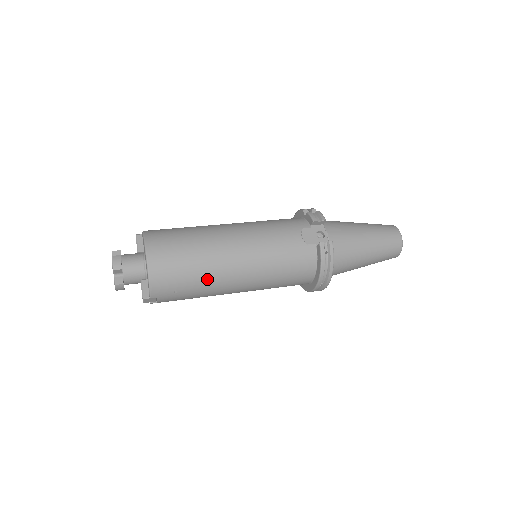
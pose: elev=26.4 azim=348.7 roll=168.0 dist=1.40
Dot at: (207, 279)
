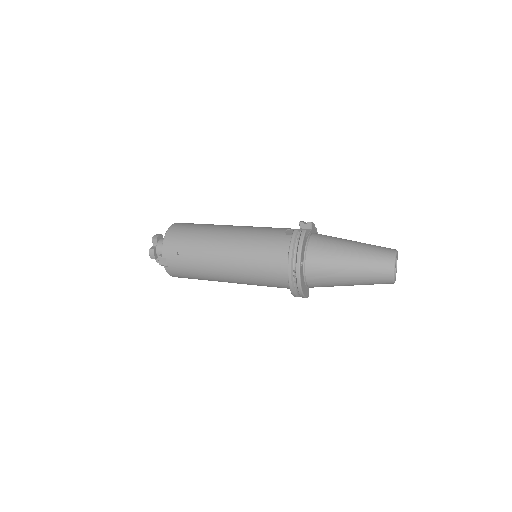
Dot at: (201, 247)
